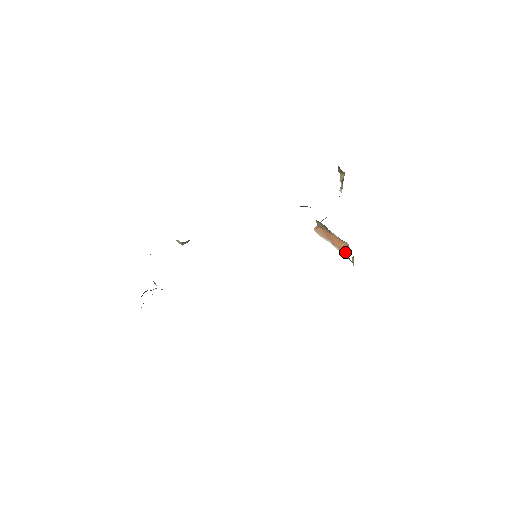
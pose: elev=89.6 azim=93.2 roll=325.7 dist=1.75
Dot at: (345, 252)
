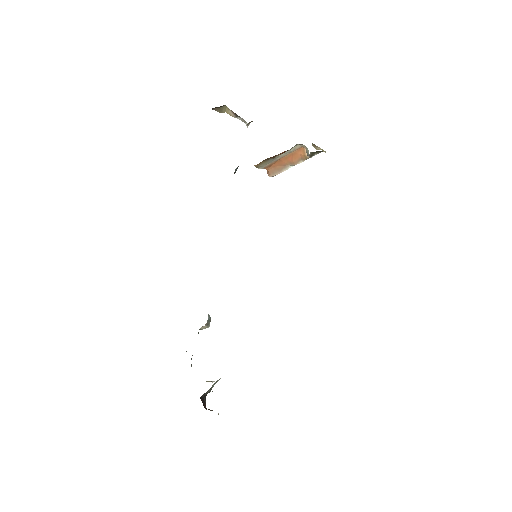
Dot at: (307, 154)
